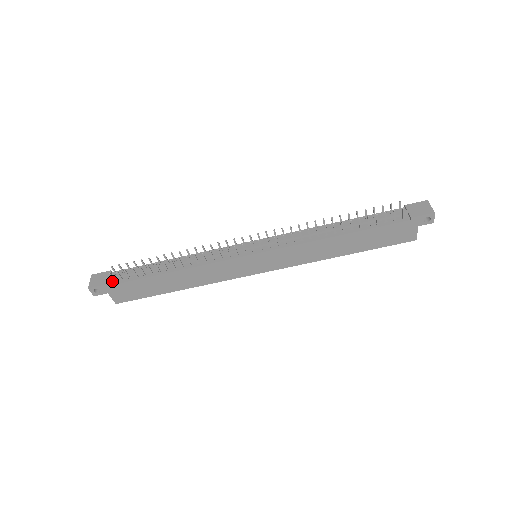
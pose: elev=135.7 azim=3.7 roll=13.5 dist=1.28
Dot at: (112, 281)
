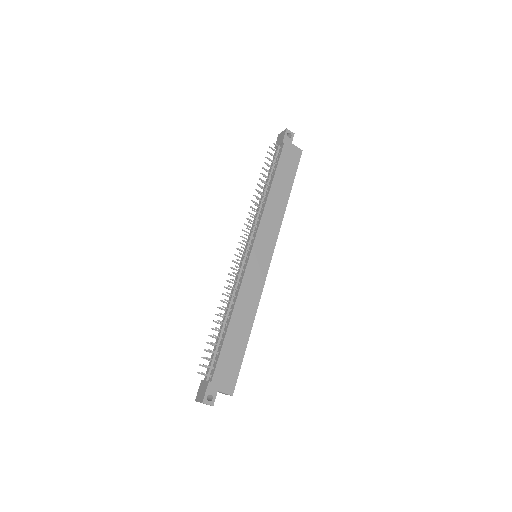
Dot at: (209, 379)
